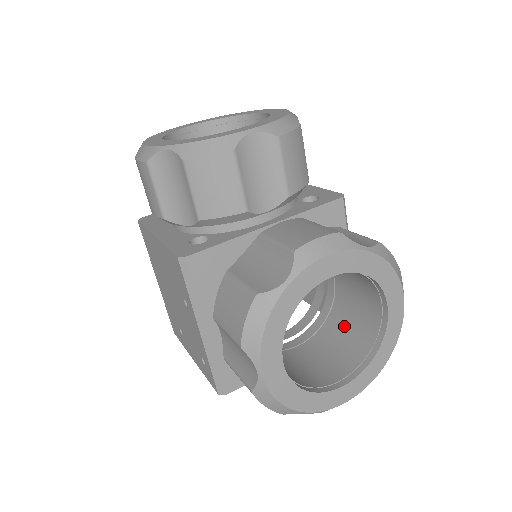
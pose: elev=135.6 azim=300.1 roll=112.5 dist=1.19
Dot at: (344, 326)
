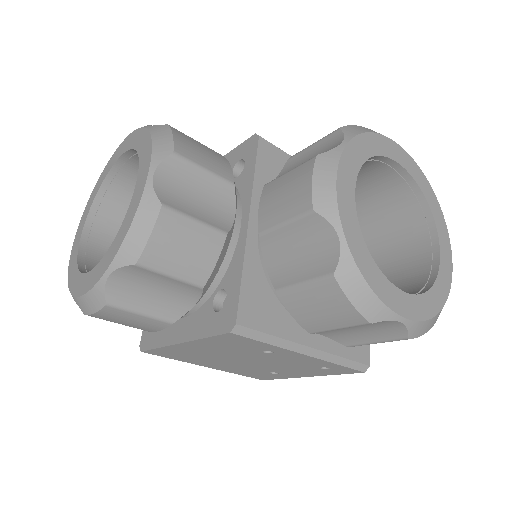
Dot at: (376, 216)
